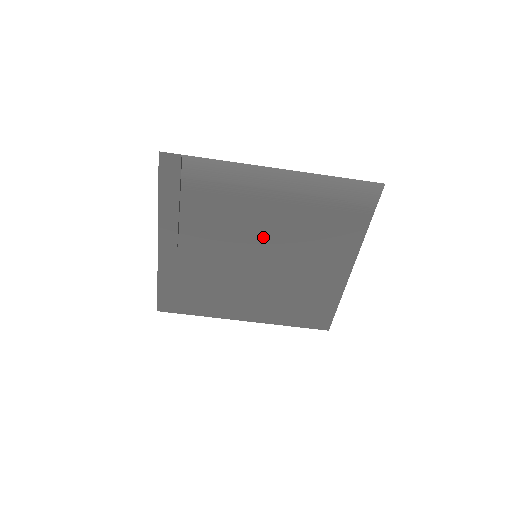
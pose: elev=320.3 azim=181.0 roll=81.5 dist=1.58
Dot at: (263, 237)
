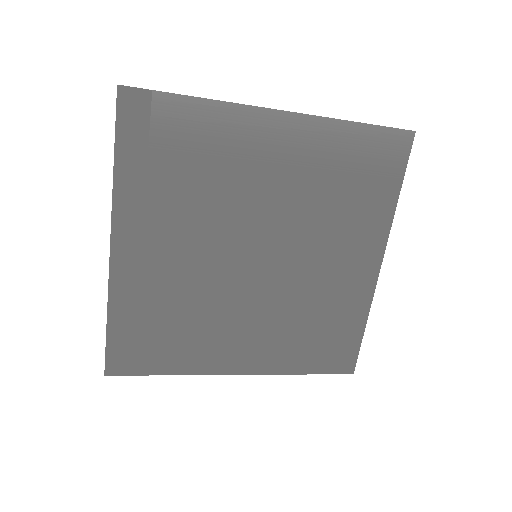
Dot at: (265, 224)
